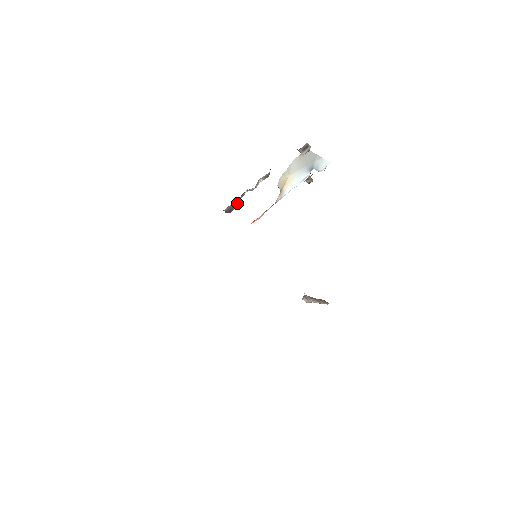
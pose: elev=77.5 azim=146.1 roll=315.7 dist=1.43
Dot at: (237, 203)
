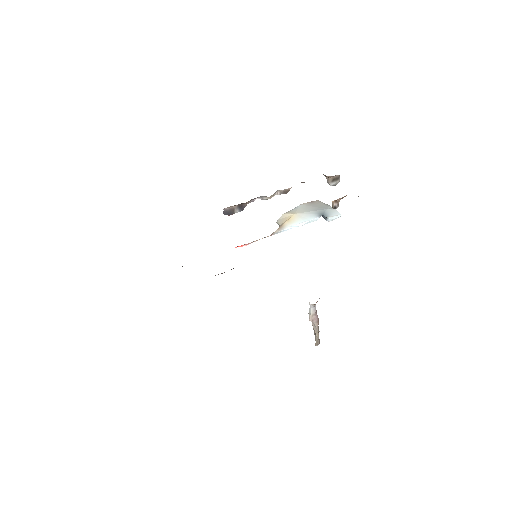
Dot at: (241, 207)
